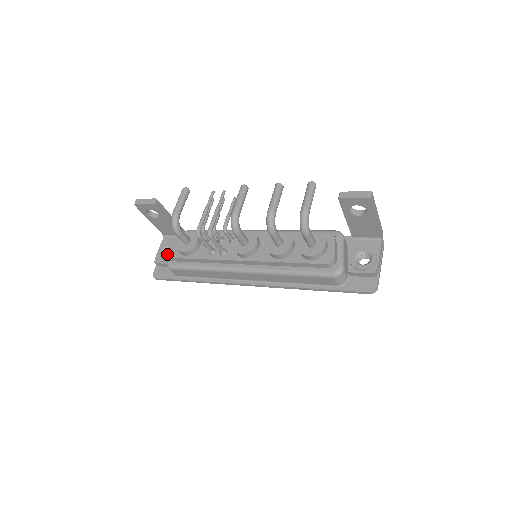
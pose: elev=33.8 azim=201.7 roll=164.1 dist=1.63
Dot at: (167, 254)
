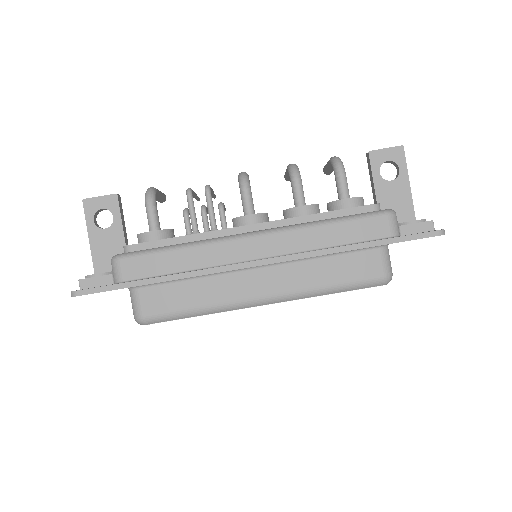
Dot at: occluded
